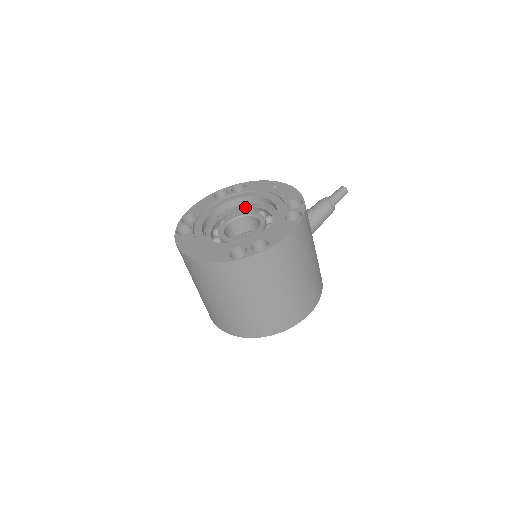
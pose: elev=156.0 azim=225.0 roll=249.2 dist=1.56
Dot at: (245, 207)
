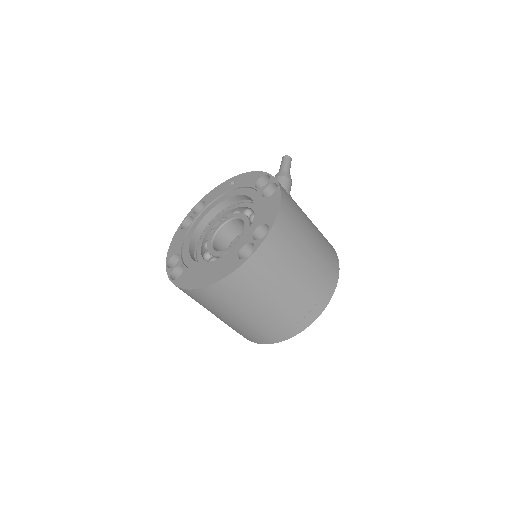
Dot at: (217, 219)
